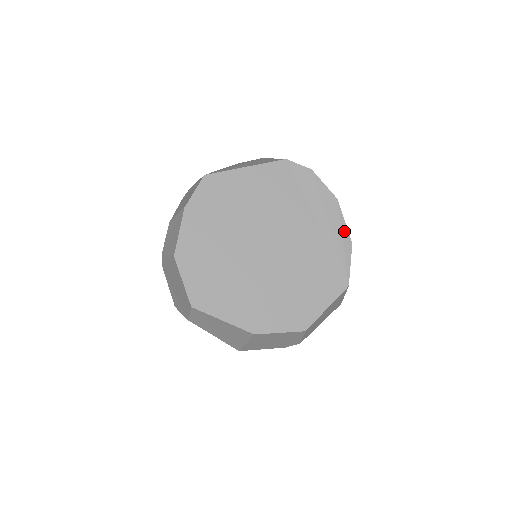
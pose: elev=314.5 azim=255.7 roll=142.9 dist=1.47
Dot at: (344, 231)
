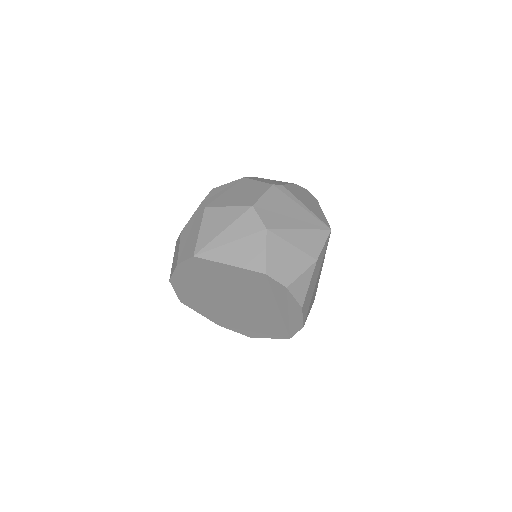
Dot at: (299, 321)
